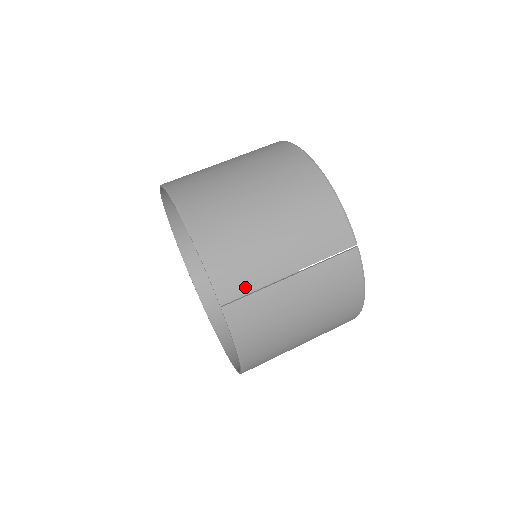
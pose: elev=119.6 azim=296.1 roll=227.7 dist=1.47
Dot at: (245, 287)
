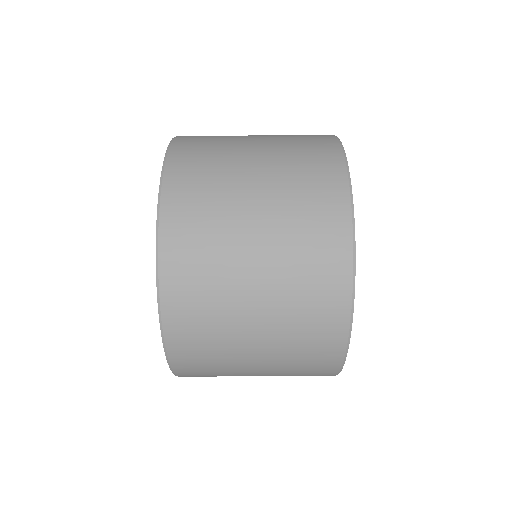
Dot at: occluded
